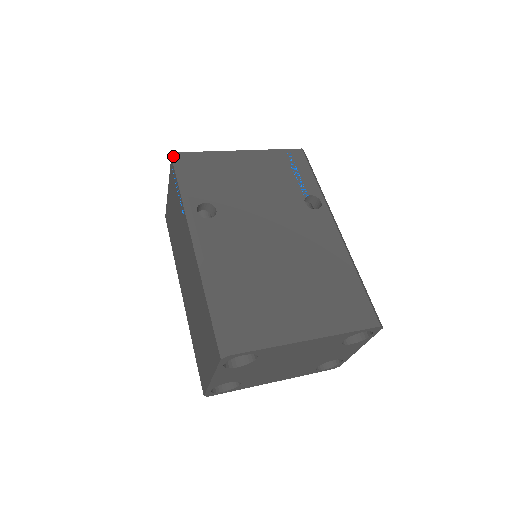
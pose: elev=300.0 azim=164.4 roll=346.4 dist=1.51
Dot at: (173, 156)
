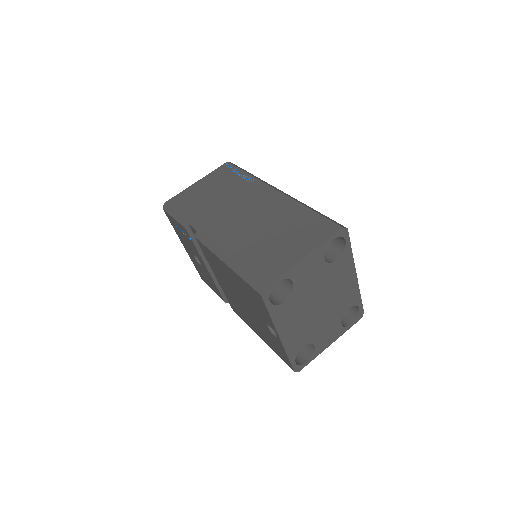
Dot at: (230, 162)
